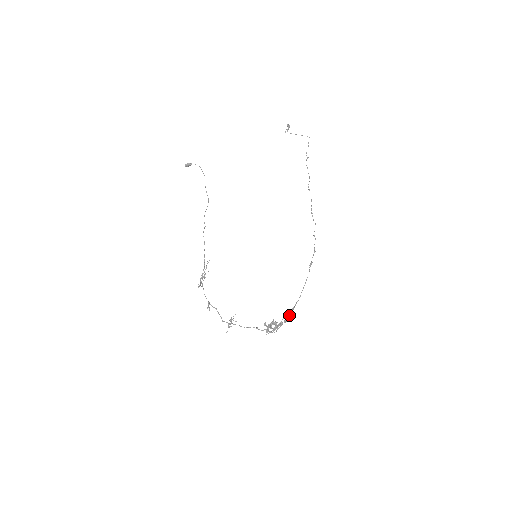
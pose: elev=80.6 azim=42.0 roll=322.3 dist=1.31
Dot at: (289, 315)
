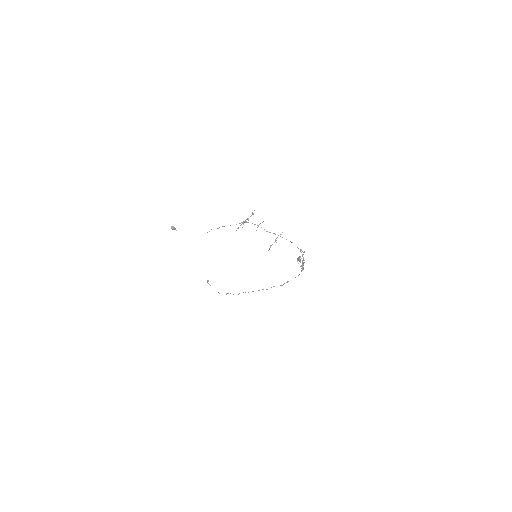
Dot at: (303, 269)
